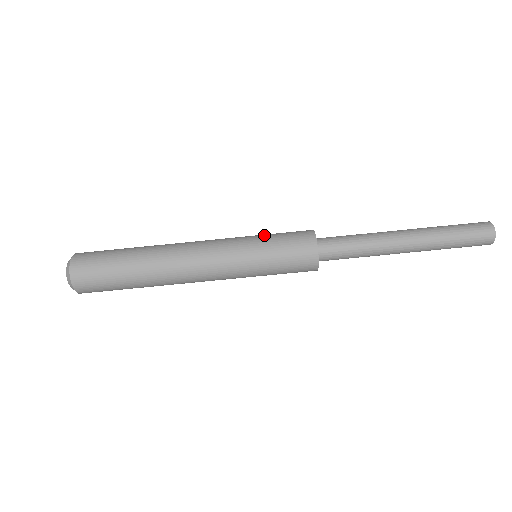
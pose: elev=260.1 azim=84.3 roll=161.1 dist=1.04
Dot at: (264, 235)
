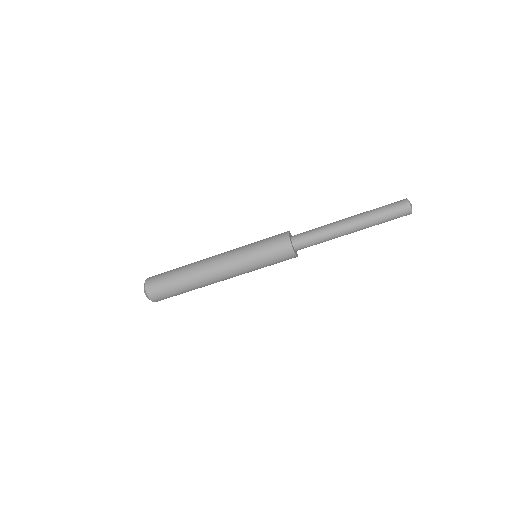
Dot at: (258, 249)
